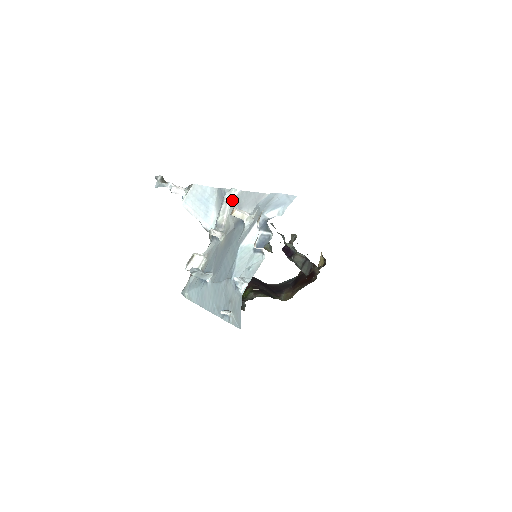
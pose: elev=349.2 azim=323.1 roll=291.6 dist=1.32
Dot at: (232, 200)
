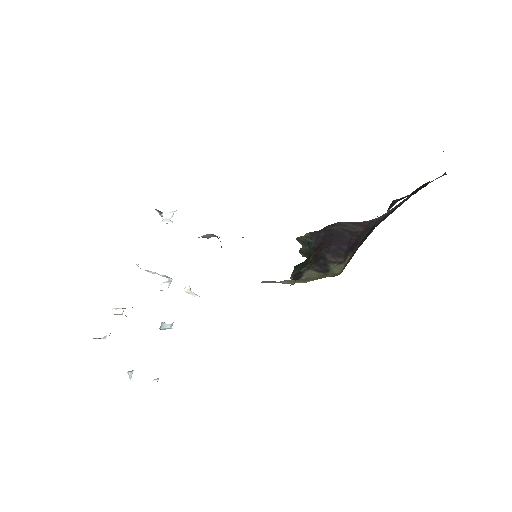
Dot at: occluded
